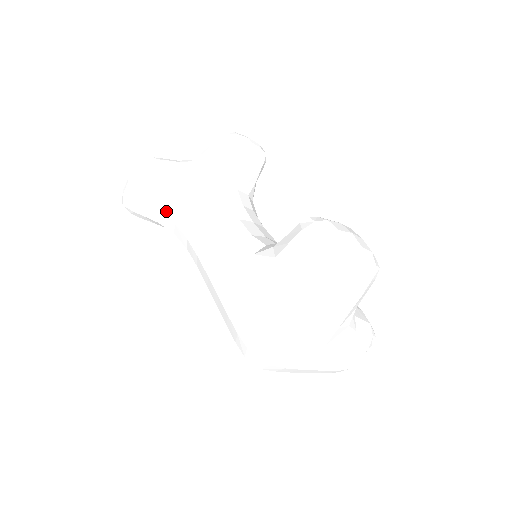
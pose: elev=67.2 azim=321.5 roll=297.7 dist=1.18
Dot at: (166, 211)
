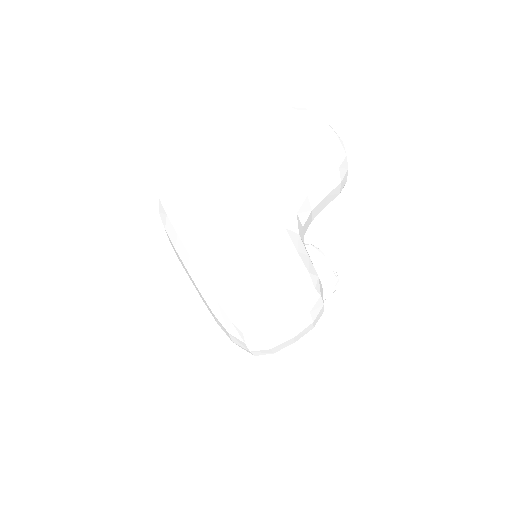
Dot at: occluded
